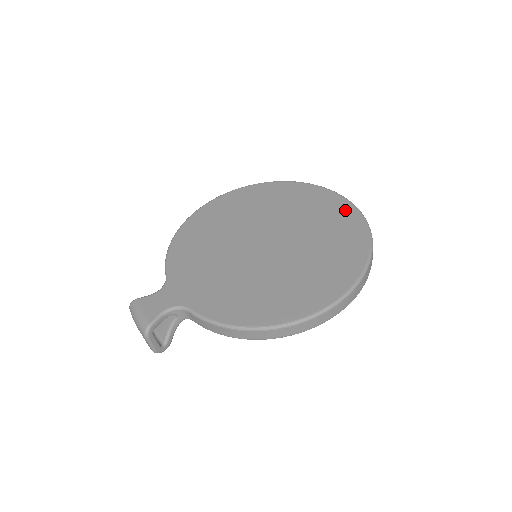
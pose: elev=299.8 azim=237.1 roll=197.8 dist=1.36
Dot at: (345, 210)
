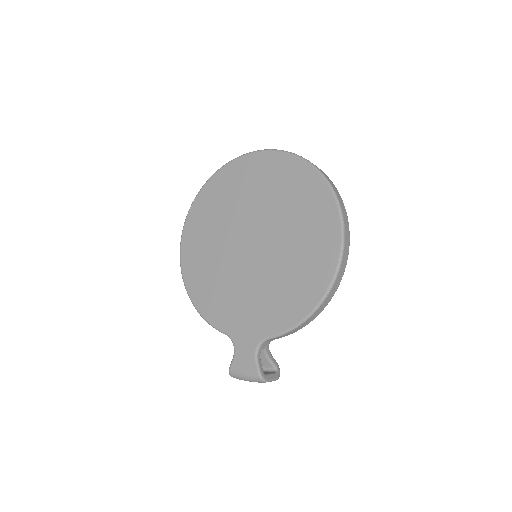
Dot at: (268, 161)
